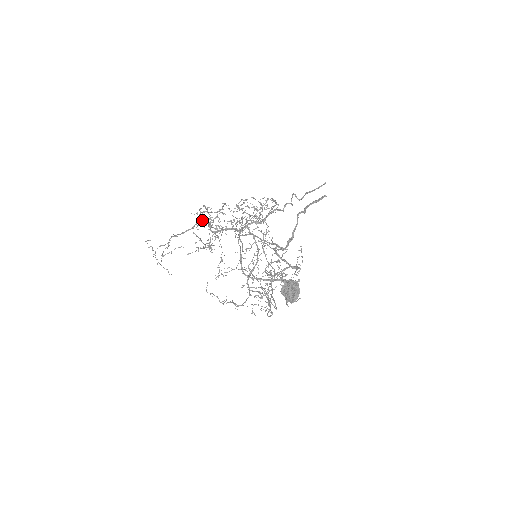
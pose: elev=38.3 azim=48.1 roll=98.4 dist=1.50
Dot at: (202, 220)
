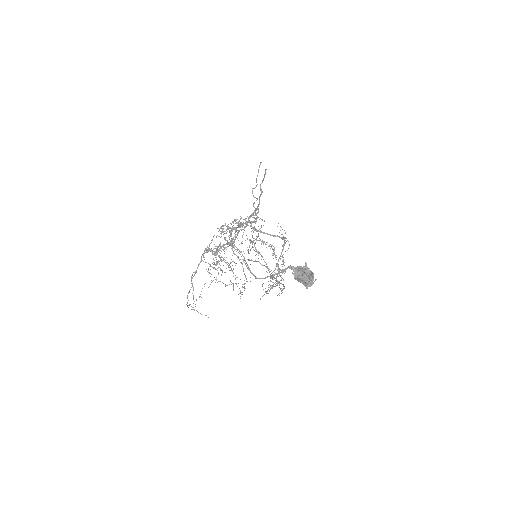
Dot at: (206, 251)
